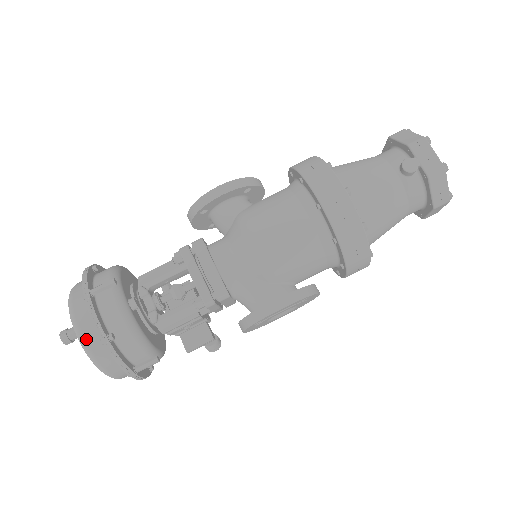
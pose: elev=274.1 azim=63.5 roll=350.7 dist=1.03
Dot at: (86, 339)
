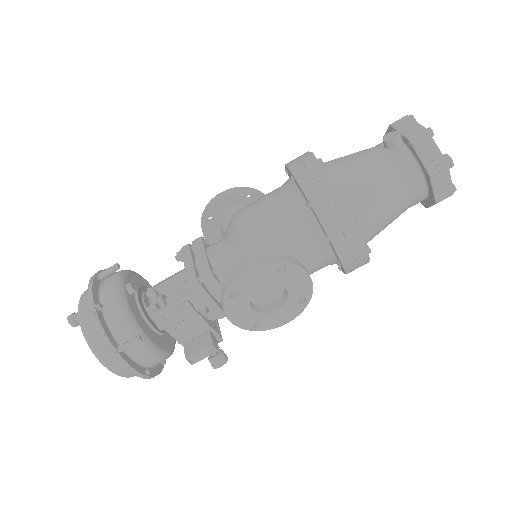
Dot at: (82, 312)
